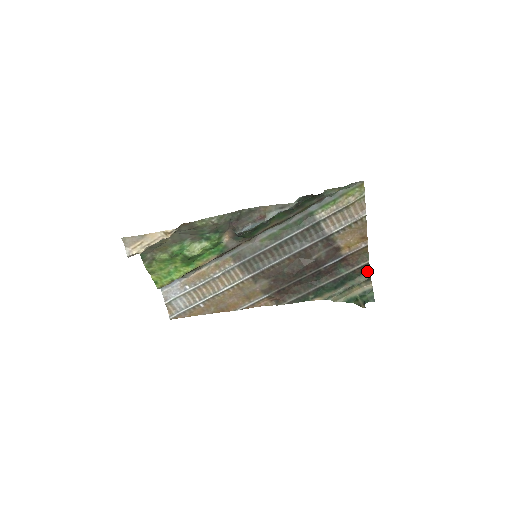
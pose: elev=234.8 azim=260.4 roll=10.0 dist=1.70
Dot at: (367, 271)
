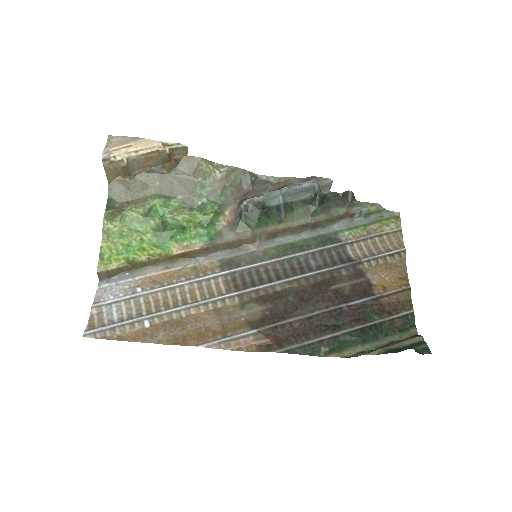
Dot at: (412, 326)
